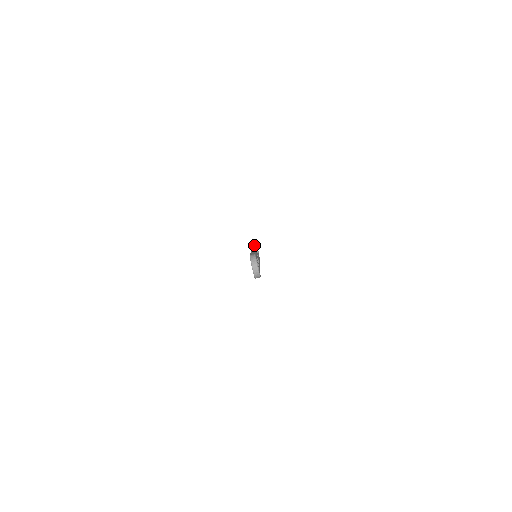
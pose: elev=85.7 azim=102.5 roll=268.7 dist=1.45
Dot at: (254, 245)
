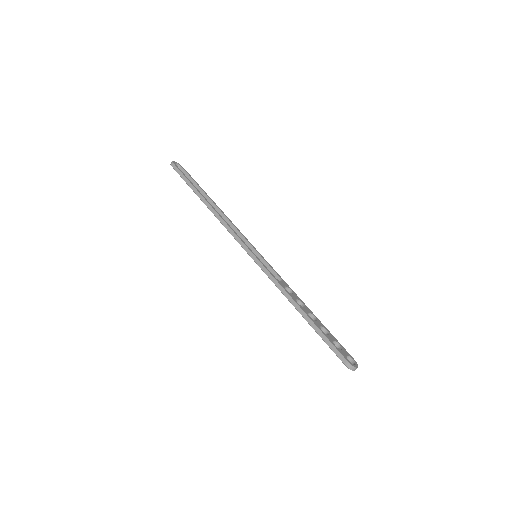
Dot at: (207, 206)
